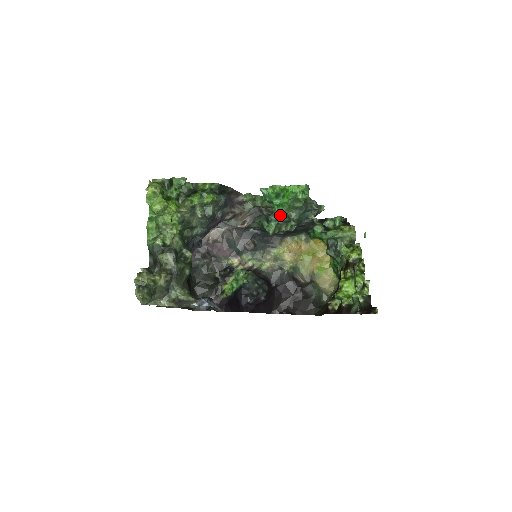
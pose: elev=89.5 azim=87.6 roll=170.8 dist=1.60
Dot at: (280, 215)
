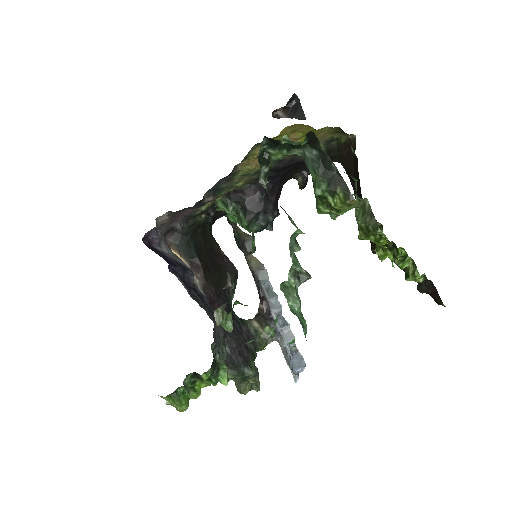
Dot at: occluded
